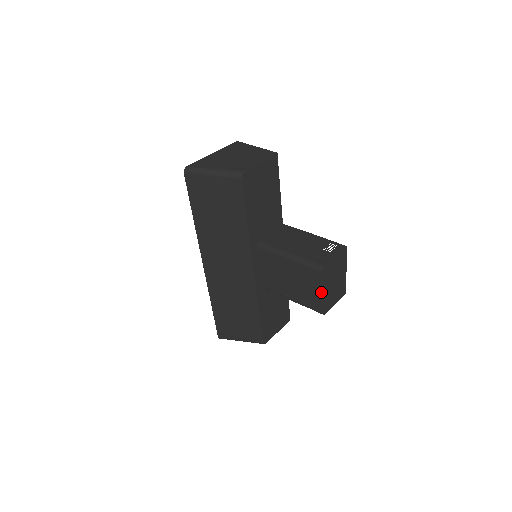
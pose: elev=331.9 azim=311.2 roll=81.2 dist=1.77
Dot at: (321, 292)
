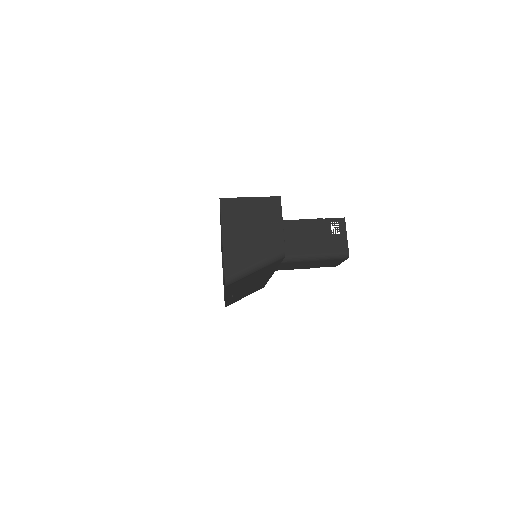
Dot at: occluded
